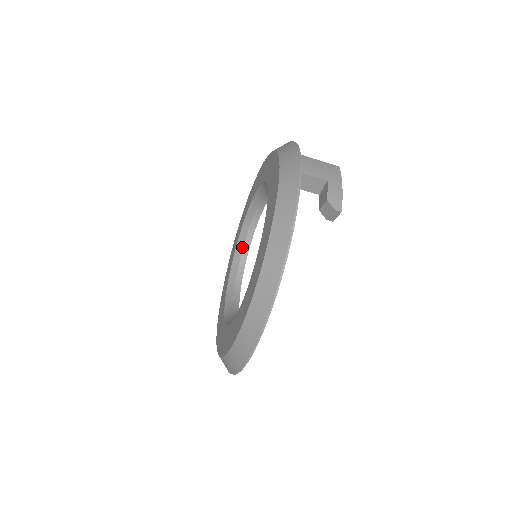
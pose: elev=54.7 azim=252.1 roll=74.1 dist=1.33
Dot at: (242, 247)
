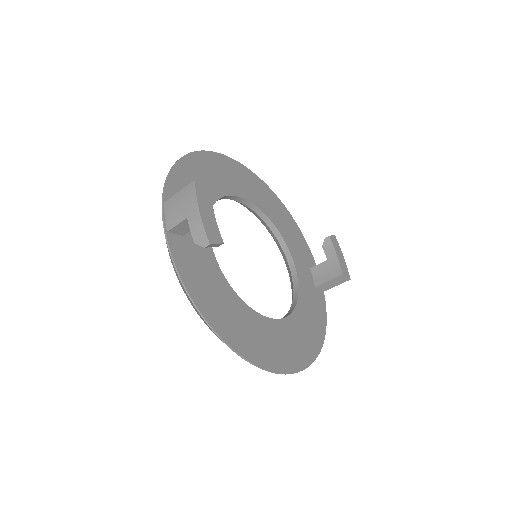
Dot at: (267, 227)
